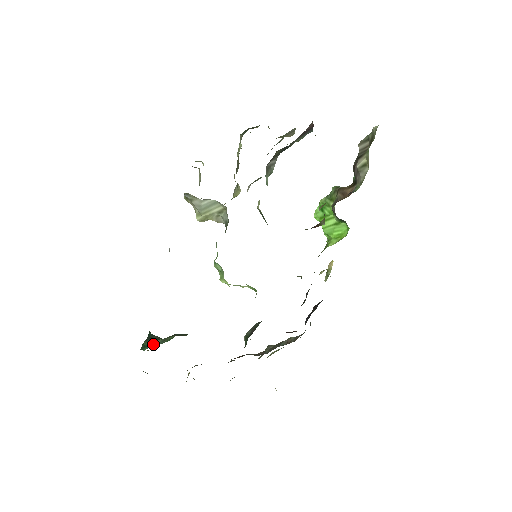
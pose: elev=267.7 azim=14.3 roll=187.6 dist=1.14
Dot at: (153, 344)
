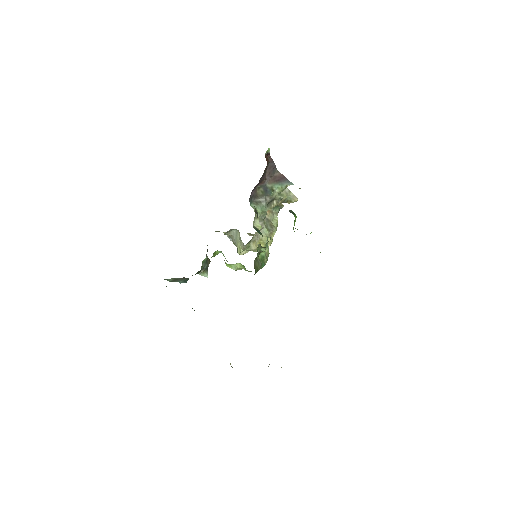
Dot at: occluded
